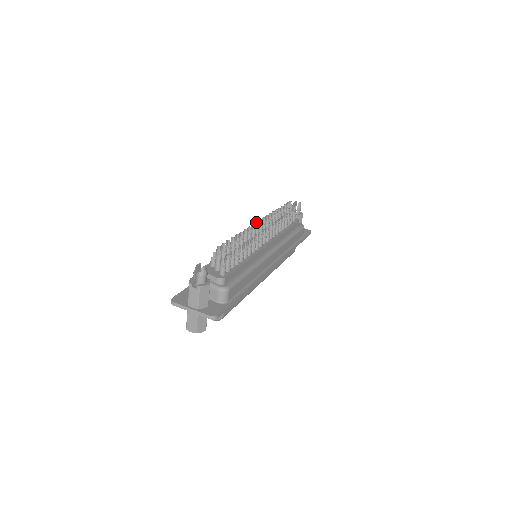
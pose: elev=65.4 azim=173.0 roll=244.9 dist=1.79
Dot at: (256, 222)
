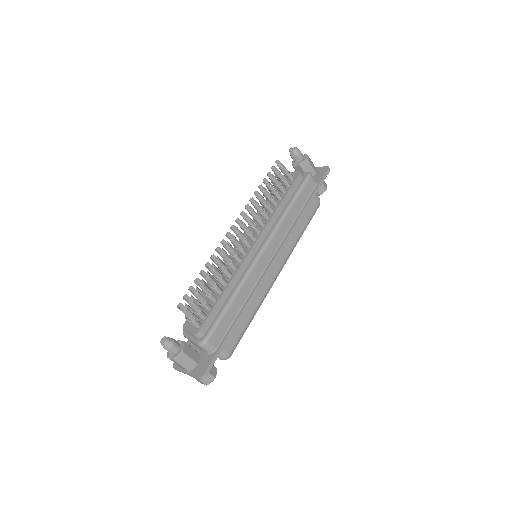
Dot at: (227, 233)
